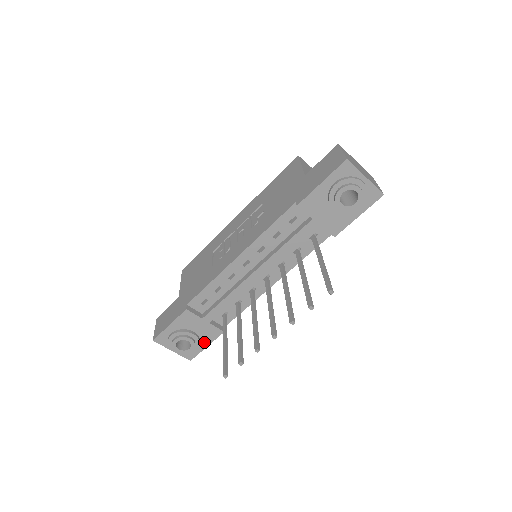
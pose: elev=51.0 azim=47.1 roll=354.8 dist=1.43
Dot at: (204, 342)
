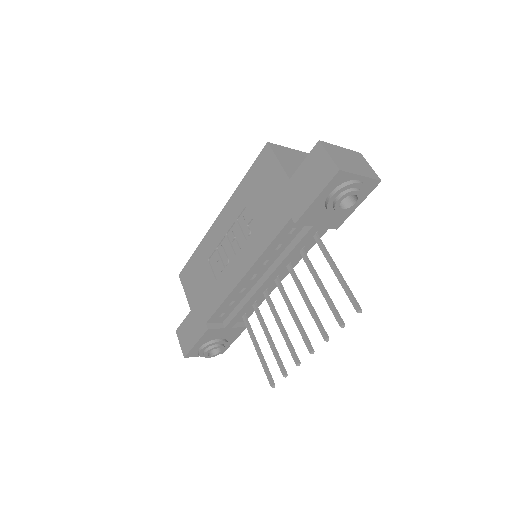
Dot at: (231, 339)
